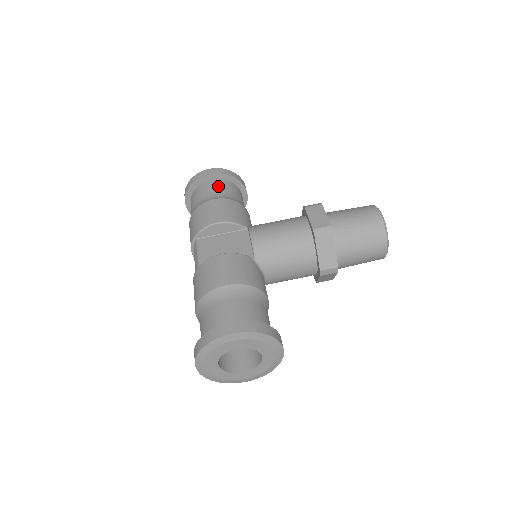
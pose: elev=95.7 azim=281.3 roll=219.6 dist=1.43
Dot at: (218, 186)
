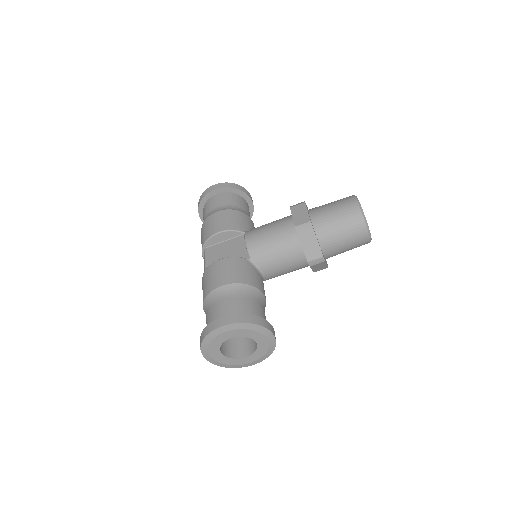
Dot at: (222, 199)
